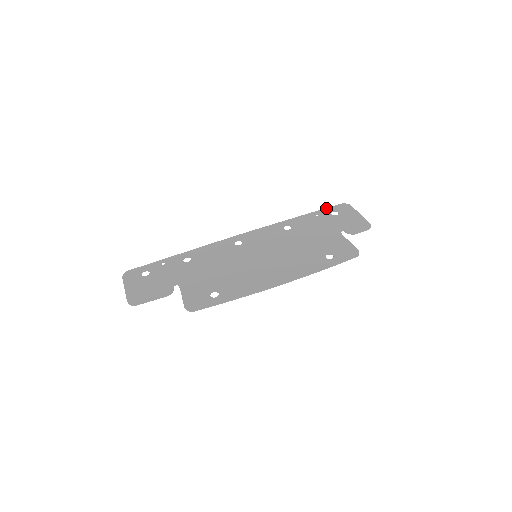
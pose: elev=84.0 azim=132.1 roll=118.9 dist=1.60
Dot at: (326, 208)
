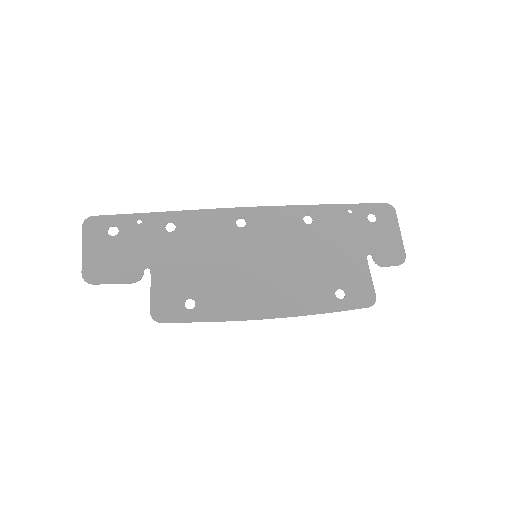
Dot at: (365, 204)
